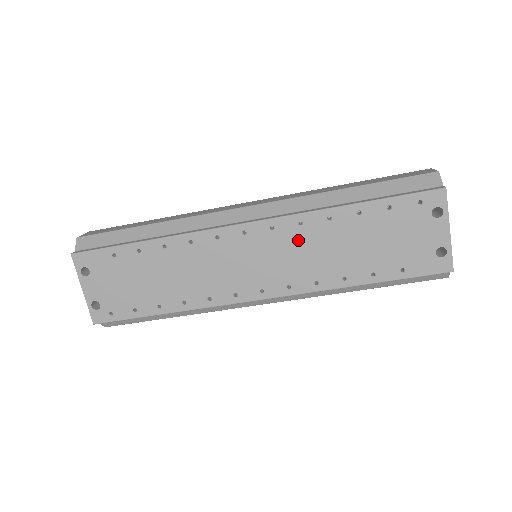
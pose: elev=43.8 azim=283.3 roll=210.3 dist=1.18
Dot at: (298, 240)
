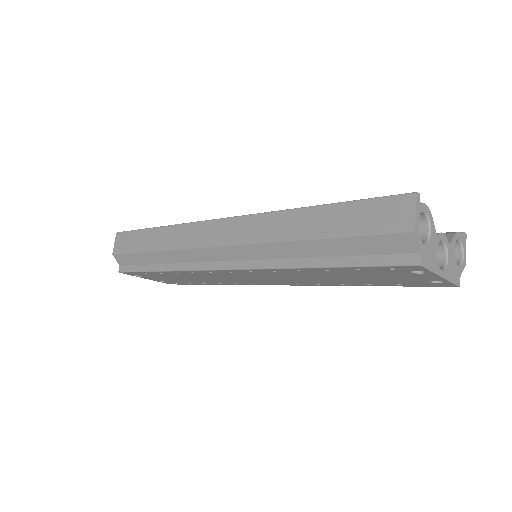
Dot at: (281, 275)
